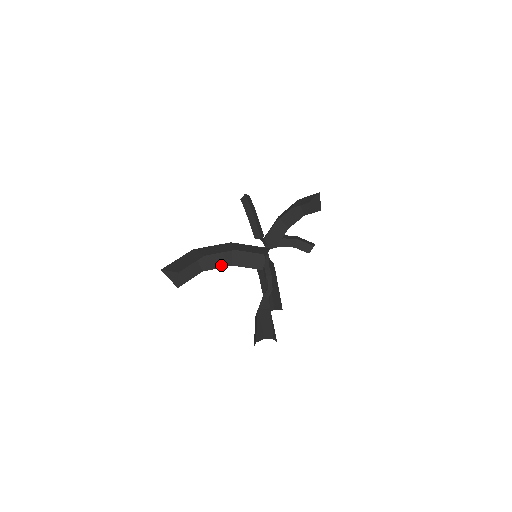
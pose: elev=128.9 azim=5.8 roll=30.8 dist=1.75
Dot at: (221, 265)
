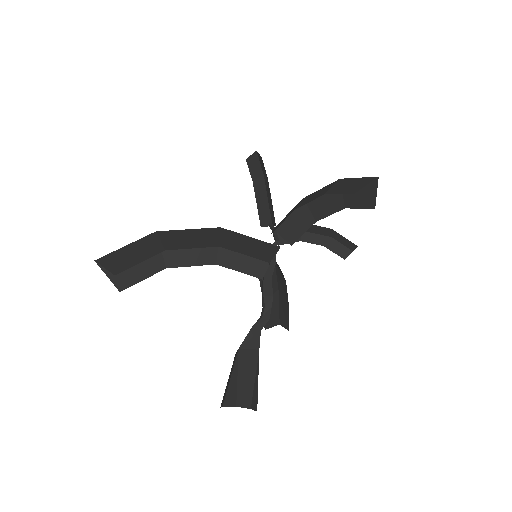
Dot at: (198, 261)
